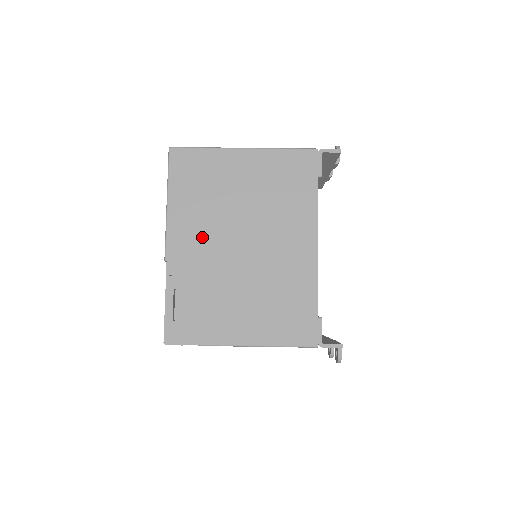
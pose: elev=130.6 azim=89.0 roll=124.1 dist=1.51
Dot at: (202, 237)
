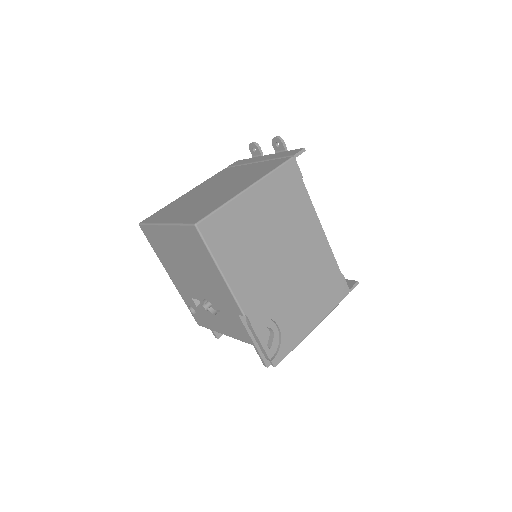
Dot at: (258, 279)
